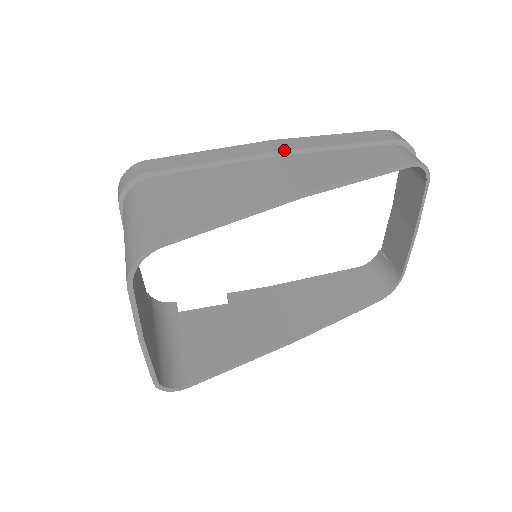
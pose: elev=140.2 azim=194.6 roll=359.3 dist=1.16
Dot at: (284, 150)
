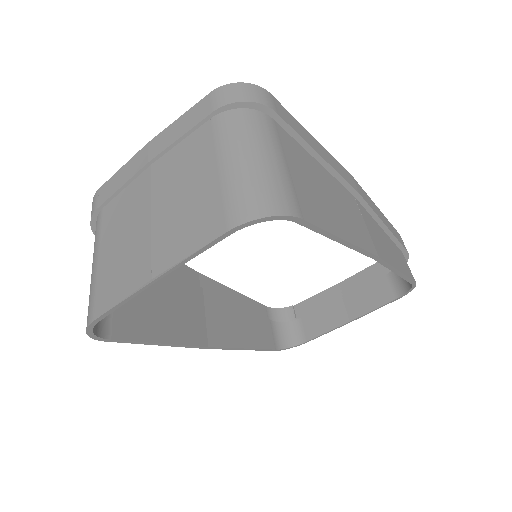
Dot at: (362, 196)
